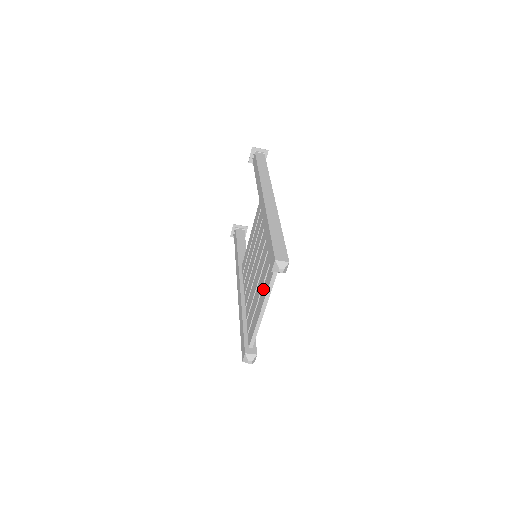
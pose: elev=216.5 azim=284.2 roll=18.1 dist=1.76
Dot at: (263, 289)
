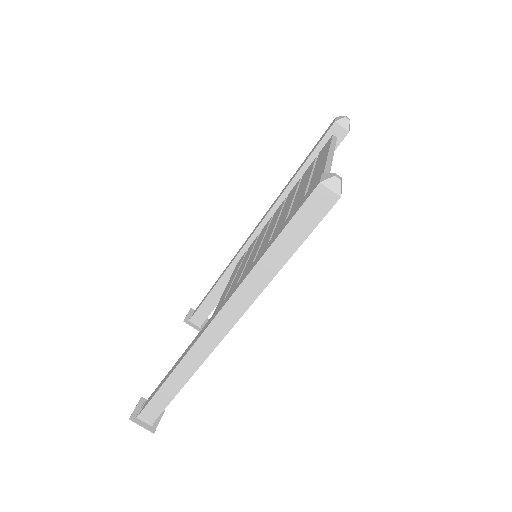
Dot at: (316, 166)
